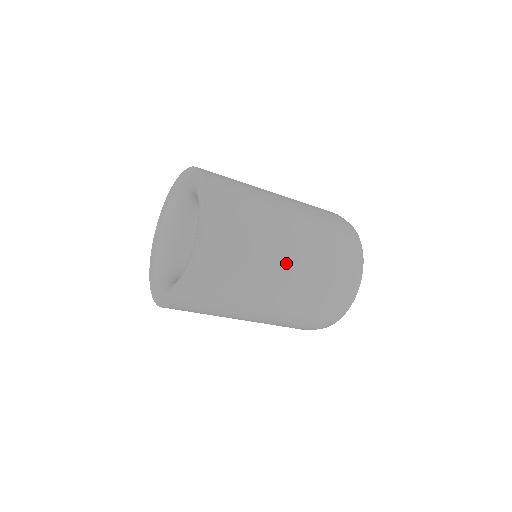
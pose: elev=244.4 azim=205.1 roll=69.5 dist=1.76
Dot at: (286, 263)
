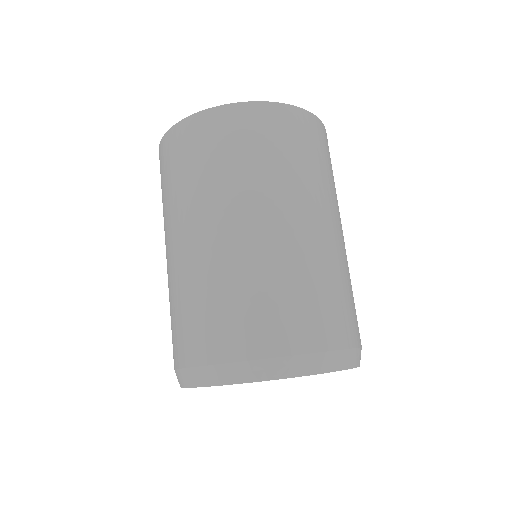
Dot at: (305, 221)
